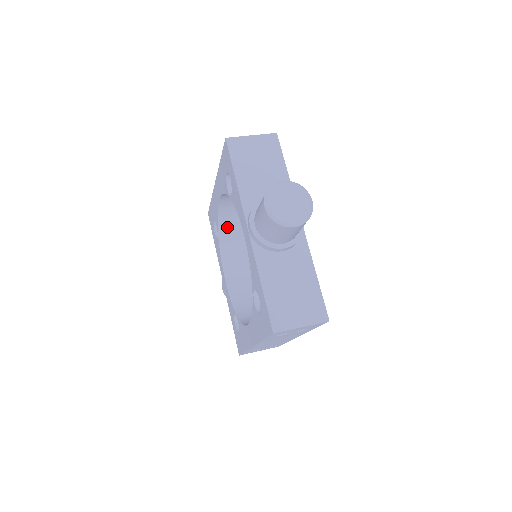
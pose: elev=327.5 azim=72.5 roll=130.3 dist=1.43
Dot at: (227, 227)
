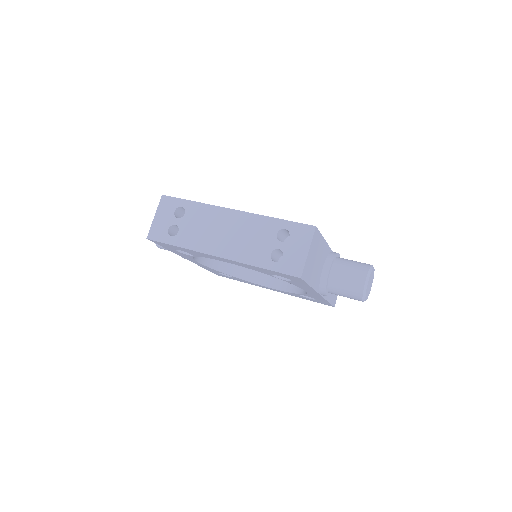
Dot at: occluded
